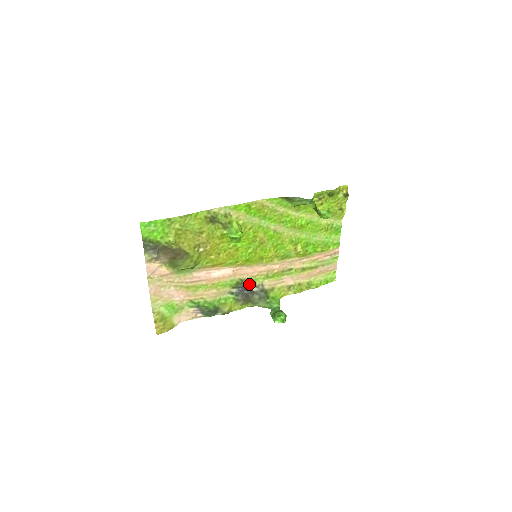
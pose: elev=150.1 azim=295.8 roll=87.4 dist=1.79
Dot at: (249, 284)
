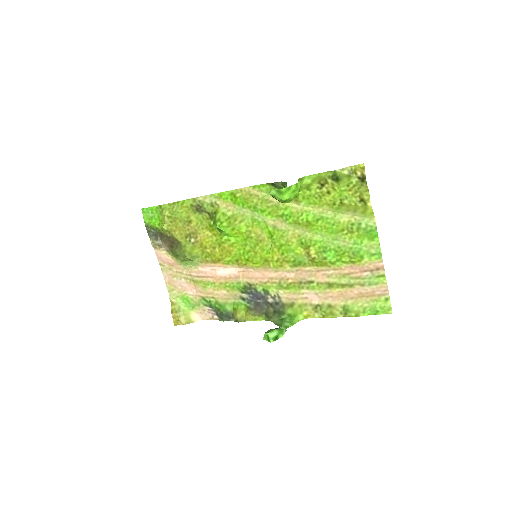
Dot at: (260, 291)
